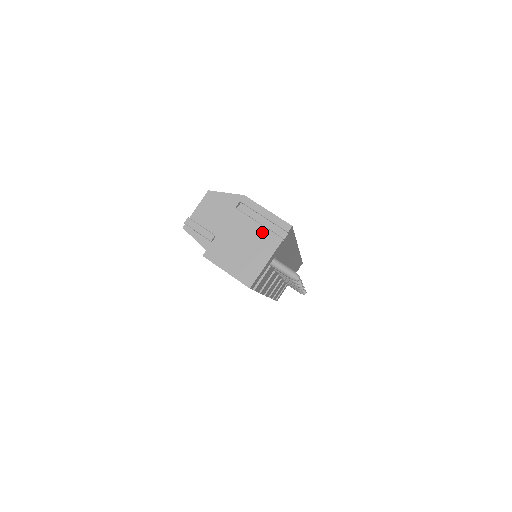
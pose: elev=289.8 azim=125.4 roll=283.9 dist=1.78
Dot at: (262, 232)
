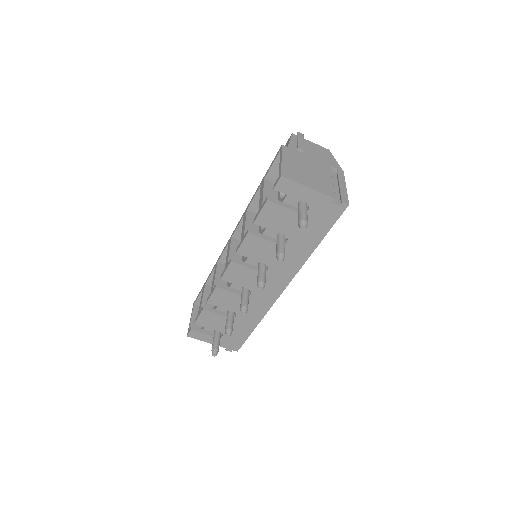
Dot at: (329, 184)
